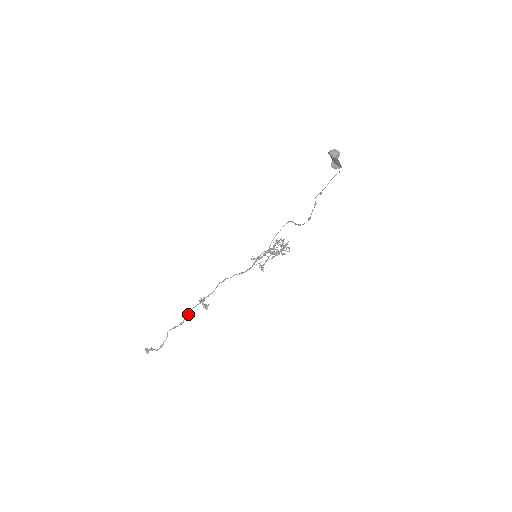
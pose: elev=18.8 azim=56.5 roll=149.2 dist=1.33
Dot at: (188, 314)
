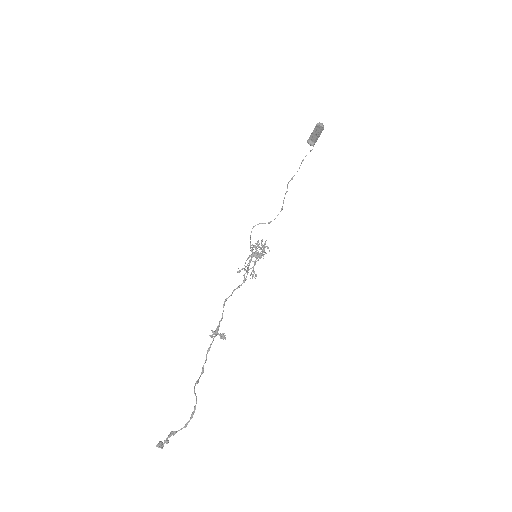
Dot at: (206, 356)
